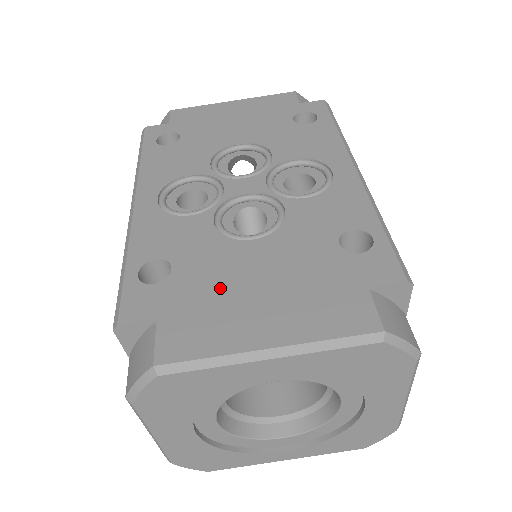
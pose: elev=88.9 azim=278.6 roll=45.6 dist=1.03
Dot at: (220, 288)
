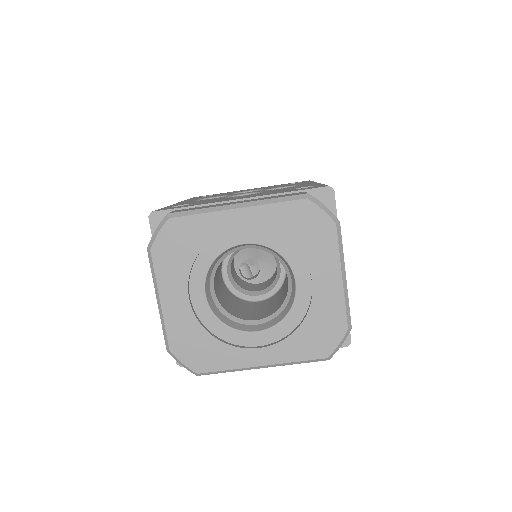
Dot at: (216, 201)
